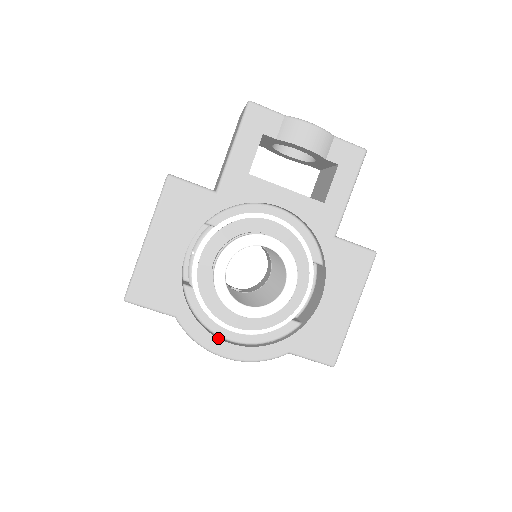
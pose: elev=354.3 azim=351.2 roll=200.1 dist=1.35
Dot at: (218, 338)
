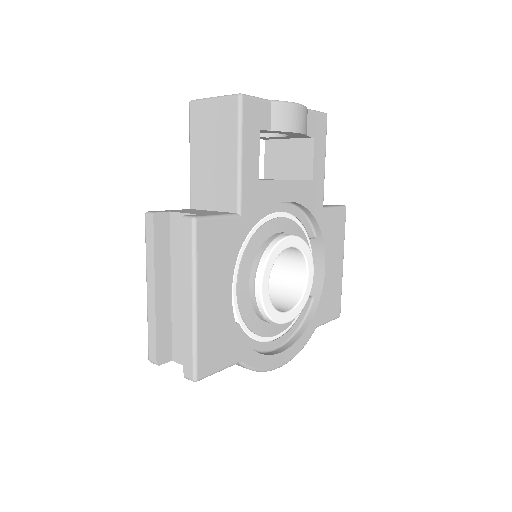
Dot at: (273, 355)
